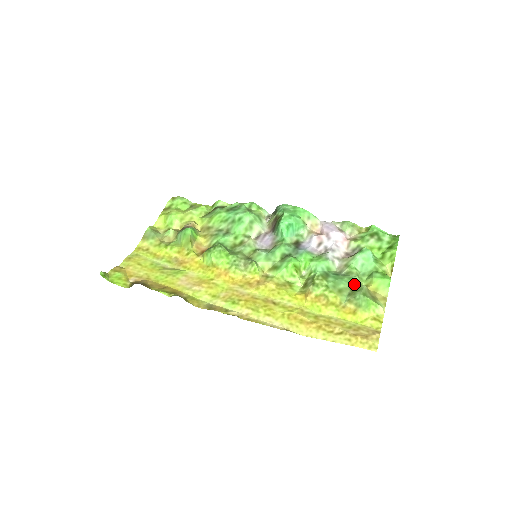
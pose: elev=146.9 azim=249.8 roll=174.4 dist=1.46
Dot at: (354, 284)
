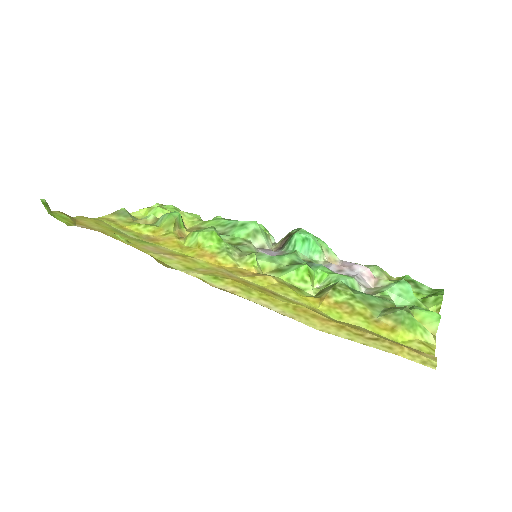
Dot at: (390, 305)
